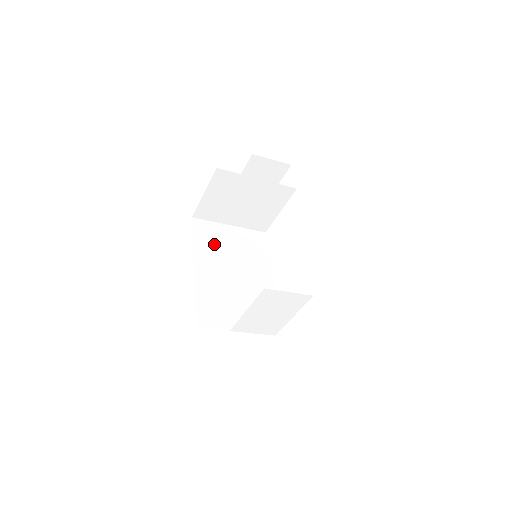
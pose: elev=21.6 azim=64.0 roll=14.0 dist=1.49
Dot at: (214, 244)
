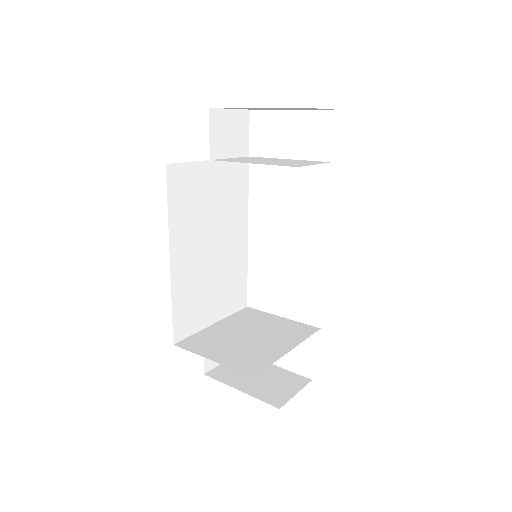
Dot at: (193, 206)
